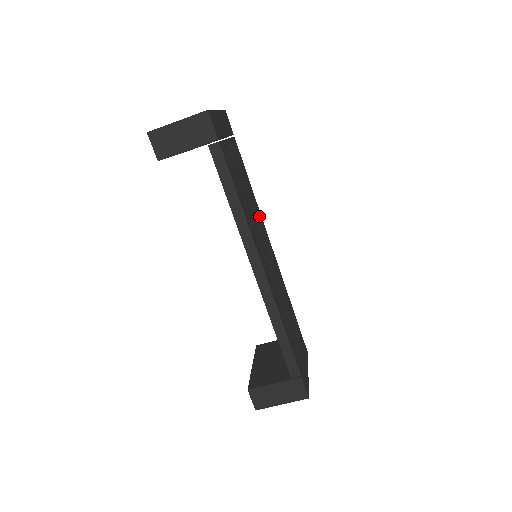
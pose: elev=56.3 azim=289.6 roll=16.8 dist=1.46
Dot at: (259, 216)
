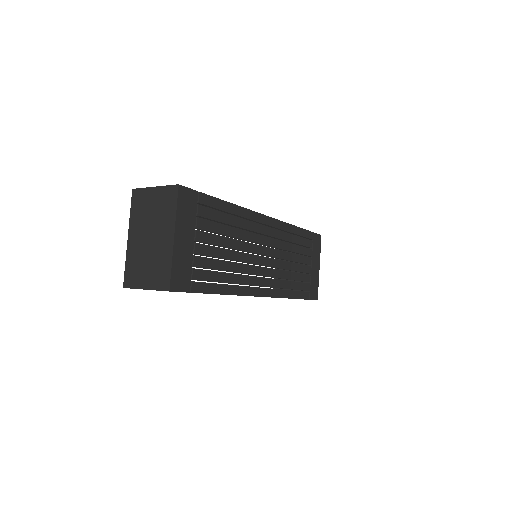
Dot at: (250, 223)
